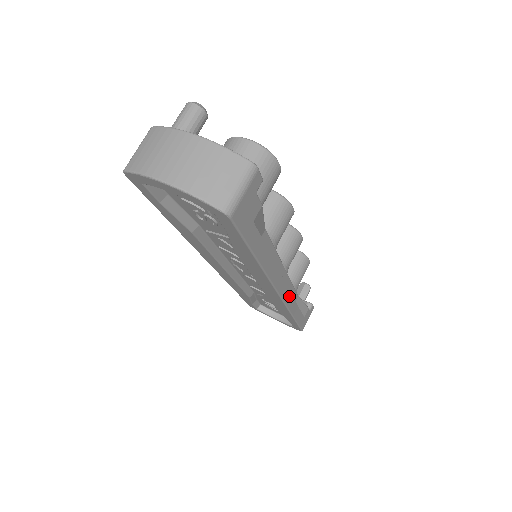
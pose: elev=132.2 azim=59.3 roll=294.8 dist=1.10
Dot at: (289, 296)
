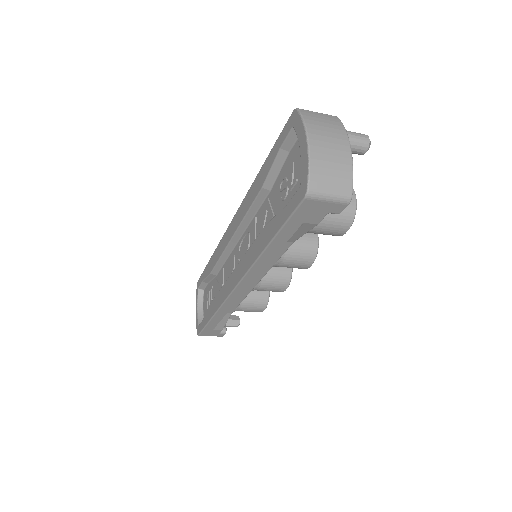
Dot at: (235, 299)
